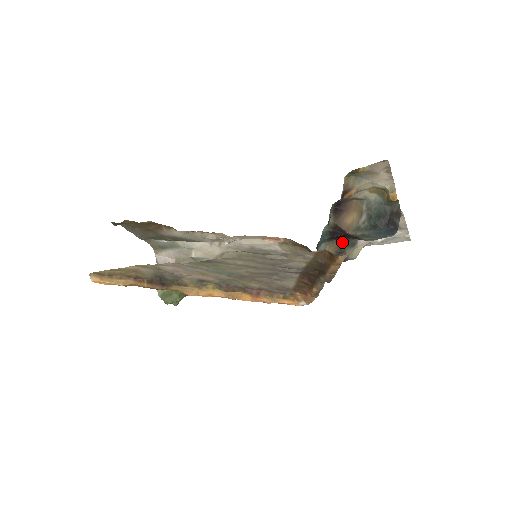
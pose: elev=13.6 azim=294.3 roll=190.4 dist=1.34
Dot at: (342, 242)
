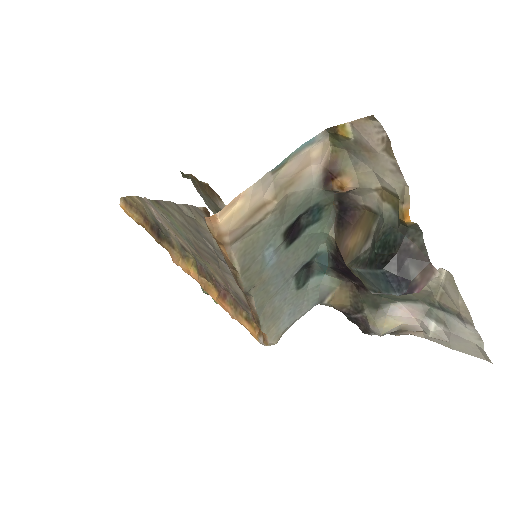
Dot at: (359, 290)
